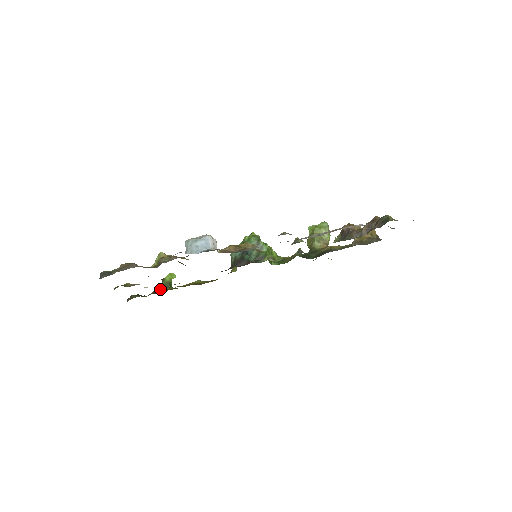
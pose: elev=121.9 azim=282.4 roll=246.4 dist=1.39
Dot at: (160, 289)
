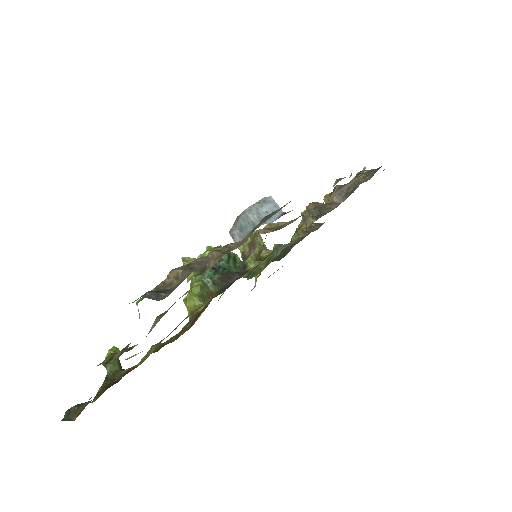
Dot at: (109, 379)
